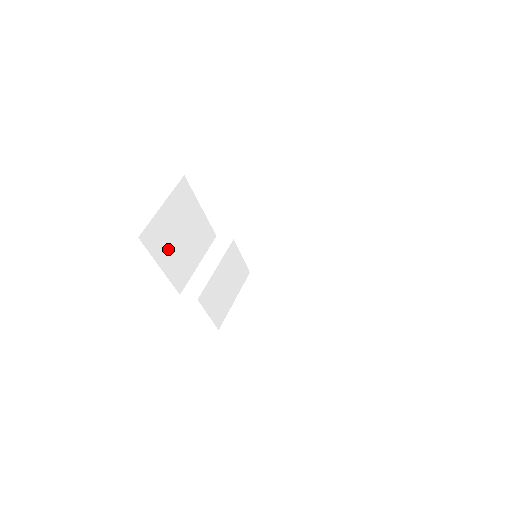
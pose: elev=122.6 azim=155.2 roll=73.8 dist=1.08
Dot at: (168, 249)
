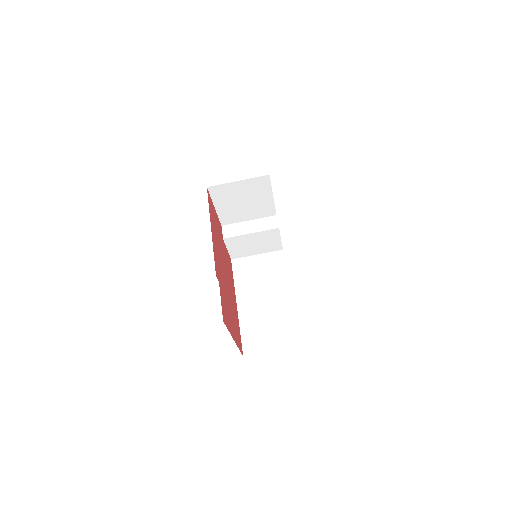
Dot at: (228, 202)
